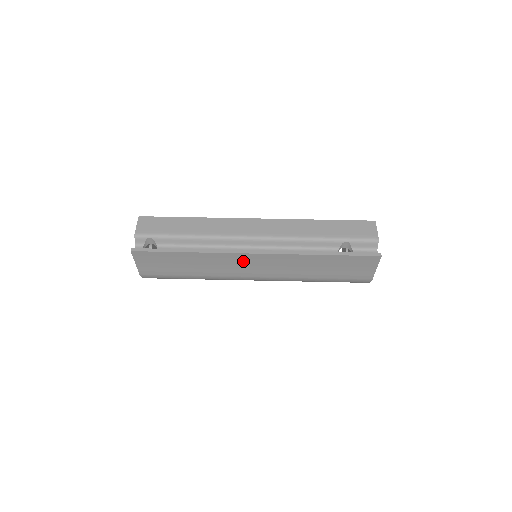
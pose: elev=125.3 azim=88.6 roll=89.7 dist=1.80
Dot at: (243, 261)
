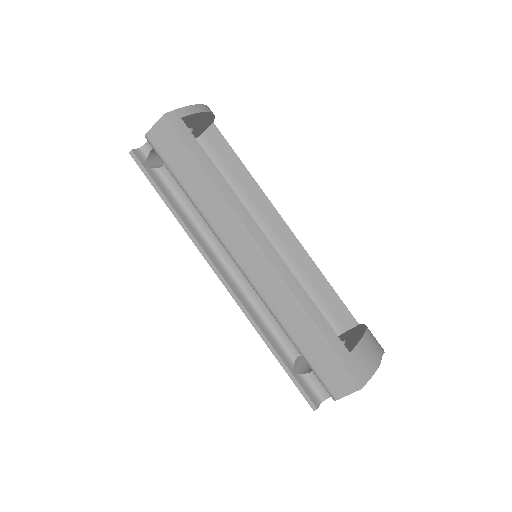
Dot at: occluded
